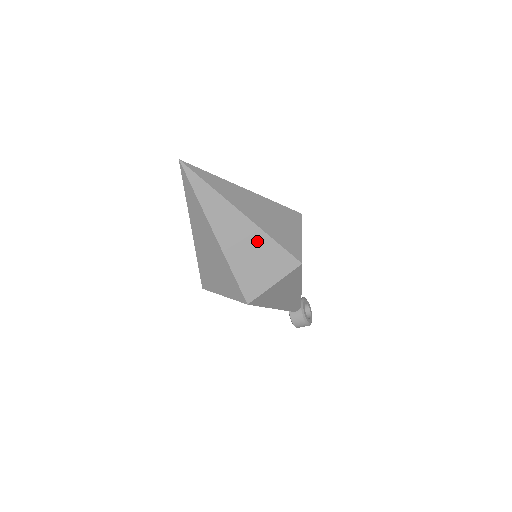
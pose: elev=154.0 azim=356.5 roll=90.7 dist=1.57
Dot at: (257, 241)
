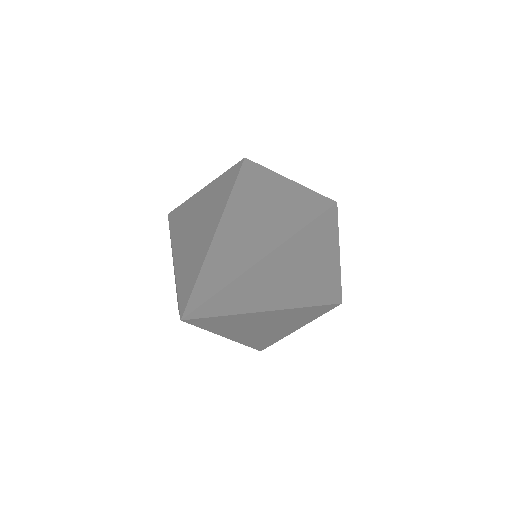
Dot at: occluded
